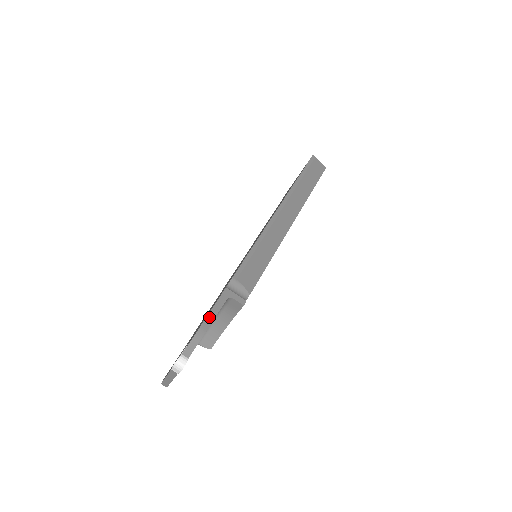
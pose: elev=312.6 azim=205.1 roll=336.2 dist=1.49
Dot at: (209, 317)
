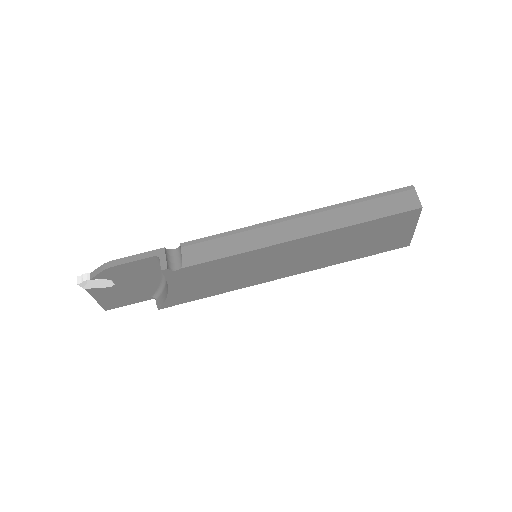
Dot at: (126, 259)
